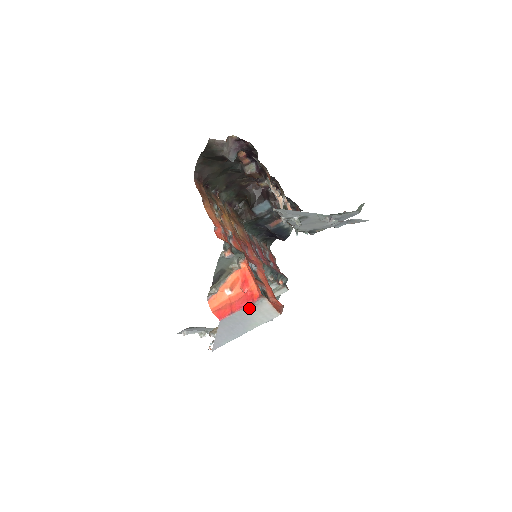
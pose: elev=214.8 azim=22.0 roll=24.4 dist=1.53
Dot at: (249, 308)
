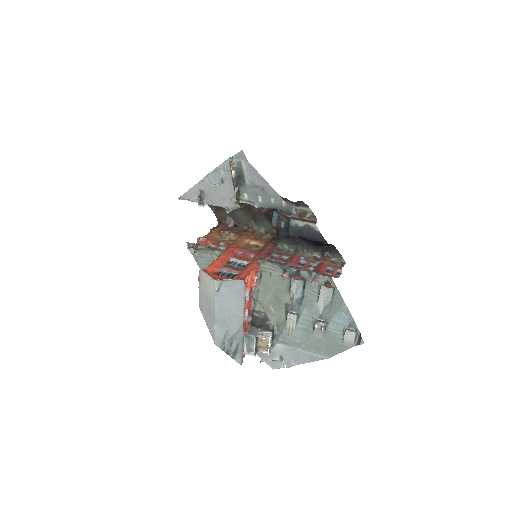
Dot at: (201, 285)
